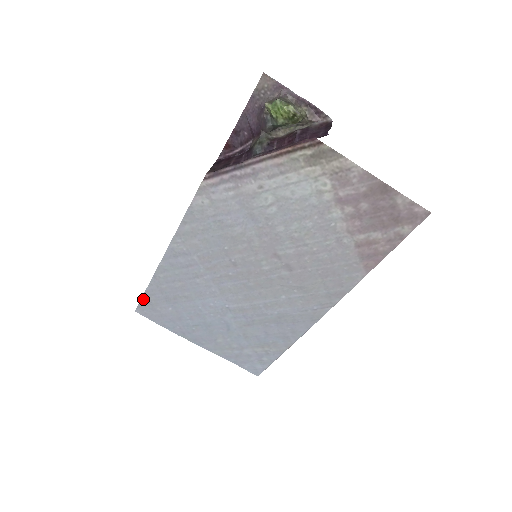
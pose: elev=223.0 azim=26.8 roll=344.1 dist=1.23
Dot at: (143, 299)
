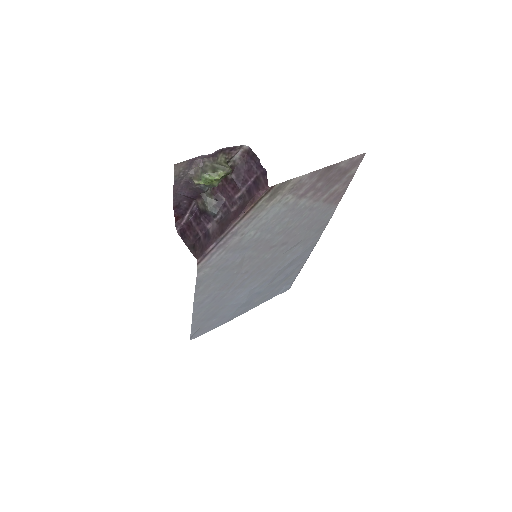
Dot at: (192, 333)
